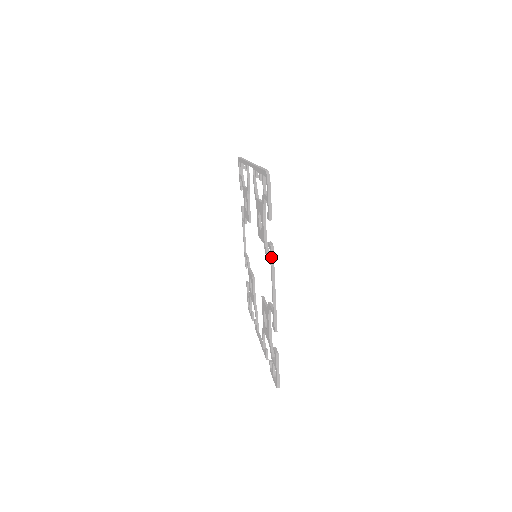
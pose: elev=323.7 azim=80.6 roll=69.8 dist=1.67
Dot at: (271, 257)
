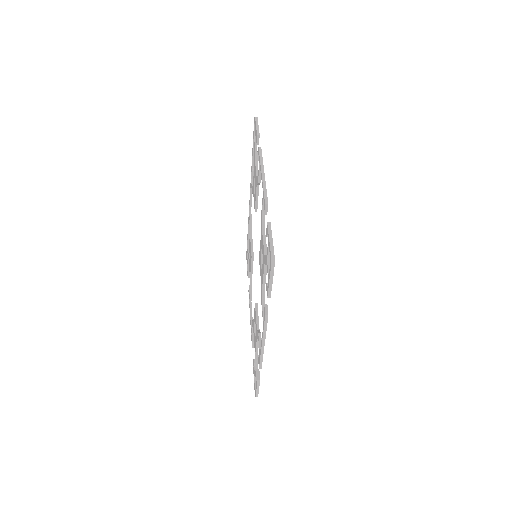
Dot at: (259, 154)
